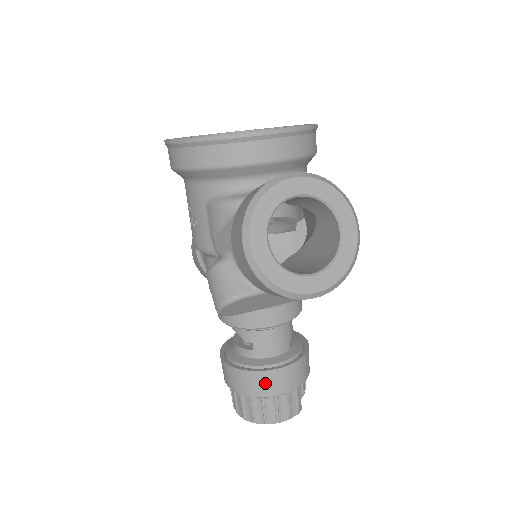
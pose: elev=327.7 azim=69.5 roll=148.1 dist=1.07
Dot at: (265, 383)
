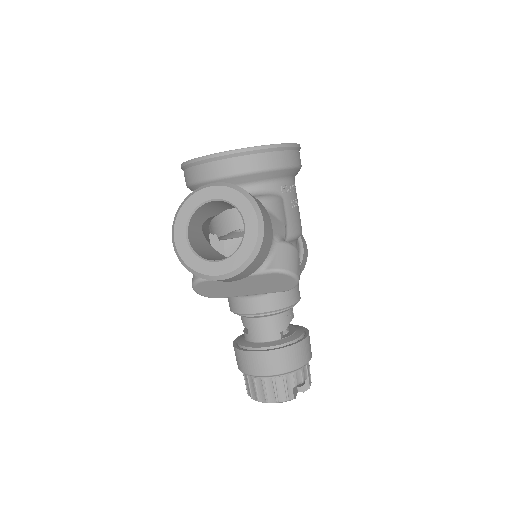
Dot at: (250, 362)
